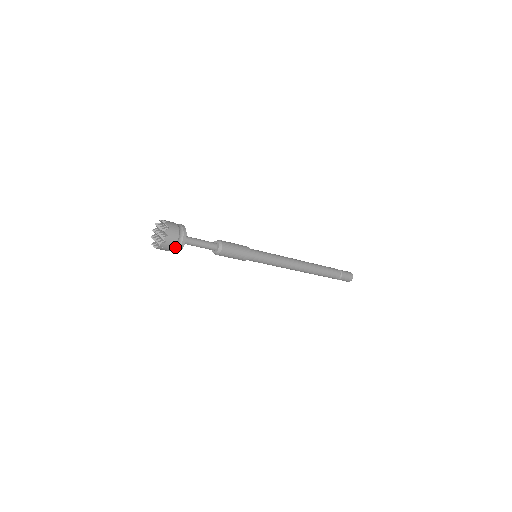
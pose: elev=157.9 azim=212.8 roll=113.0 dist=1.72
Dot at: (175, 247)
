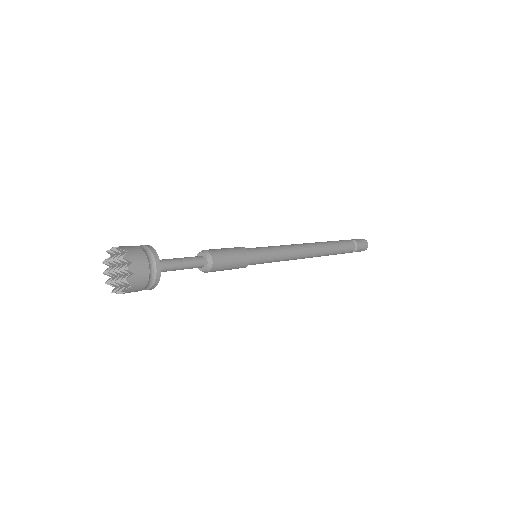
Dot at: (149, 278)
